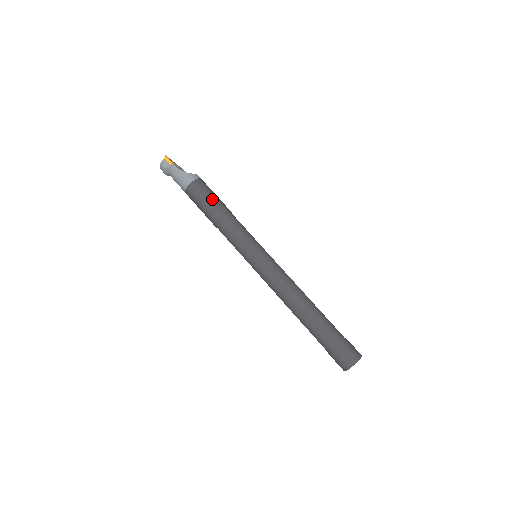
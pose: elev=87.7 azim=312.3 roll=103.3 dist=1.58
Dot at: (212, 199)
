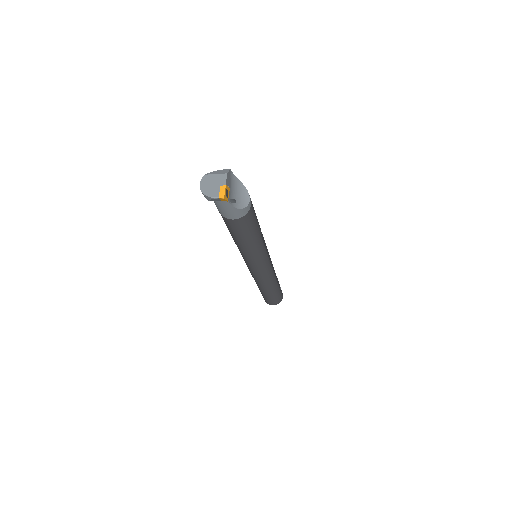
Dot at: (251, 233)
